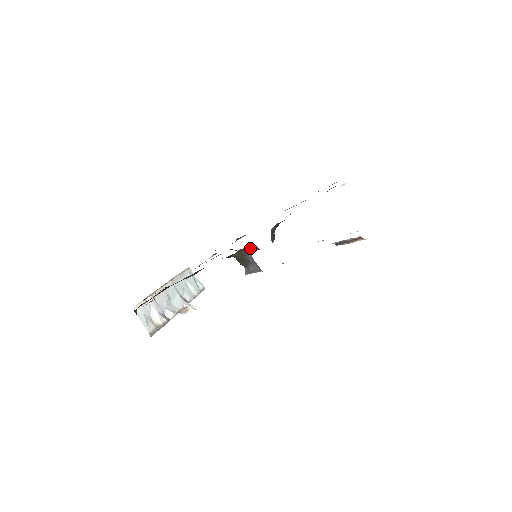
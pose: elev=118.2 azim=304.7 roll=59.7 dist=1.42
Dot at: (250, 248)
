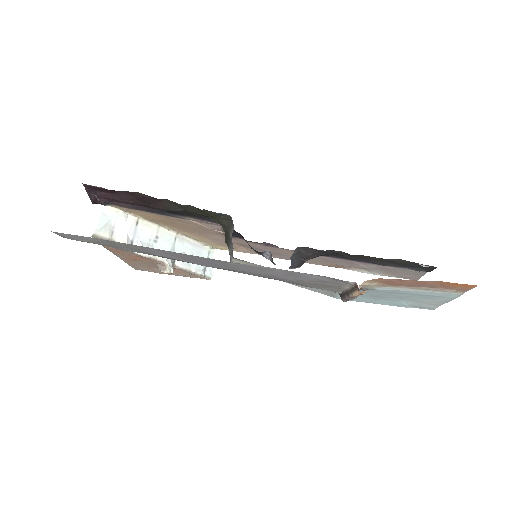
Dot at: (266, 255)
